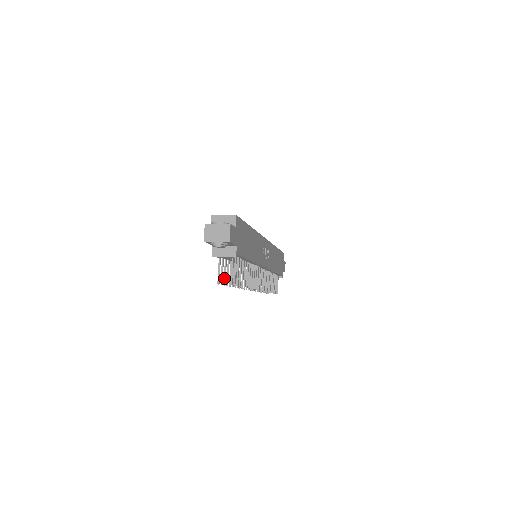
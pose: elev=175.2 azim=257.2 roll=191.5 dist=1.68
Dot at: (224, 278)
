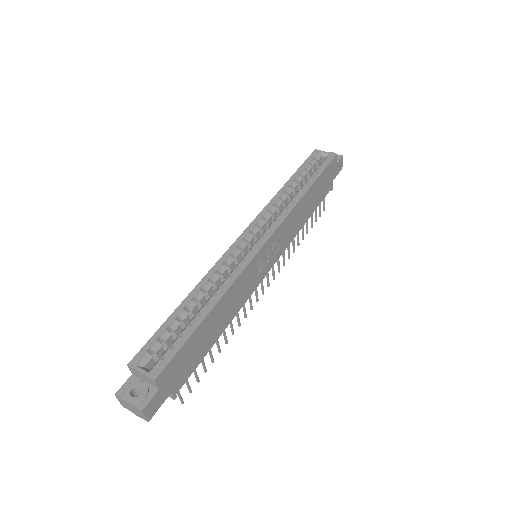
Dot at: occluded
